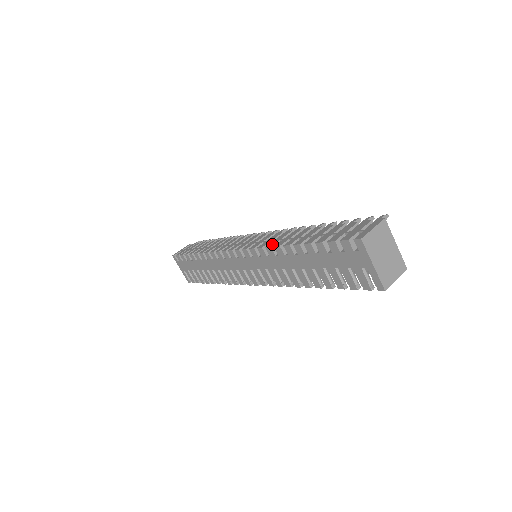
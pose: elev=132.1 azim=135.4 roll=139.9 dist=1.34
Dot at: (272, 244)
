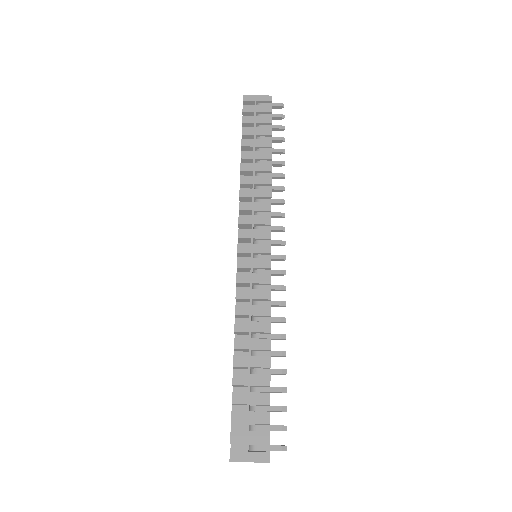
Dot at: (240, 312)
